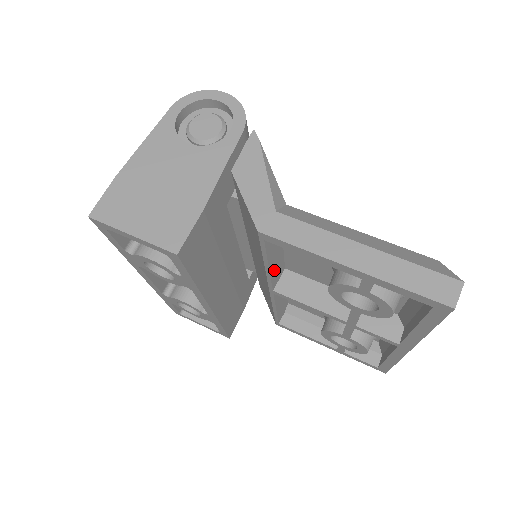
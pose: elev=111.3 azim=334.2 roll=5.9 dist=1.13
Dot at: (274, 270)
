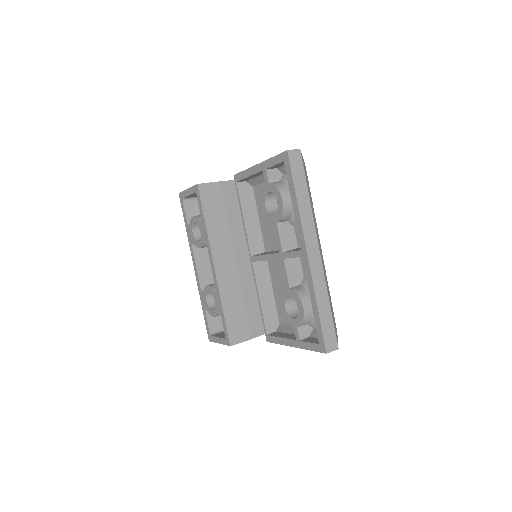
Dot at: (251, 232)
